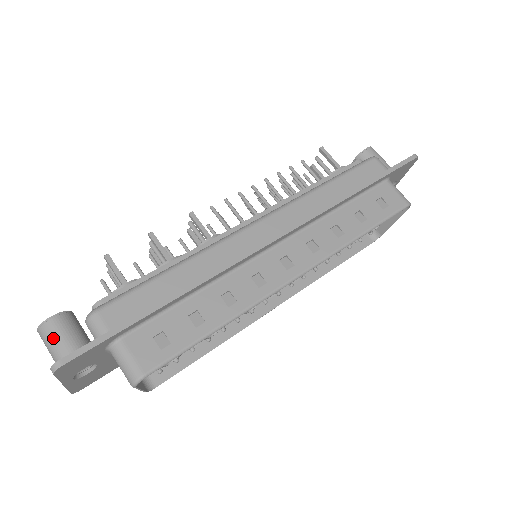
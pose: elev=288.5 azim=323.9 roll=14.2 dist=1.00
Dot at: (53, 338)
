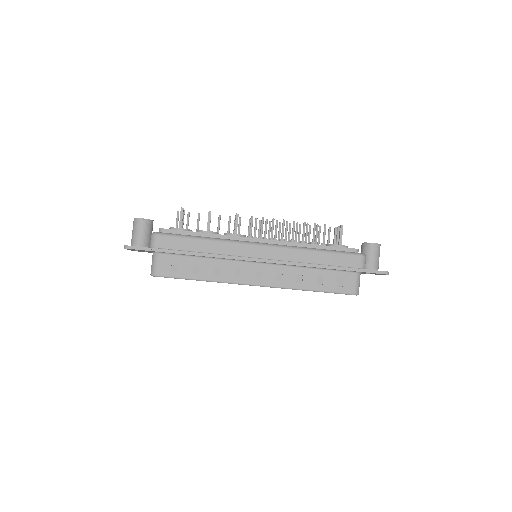
Dot at: (136, 228)
